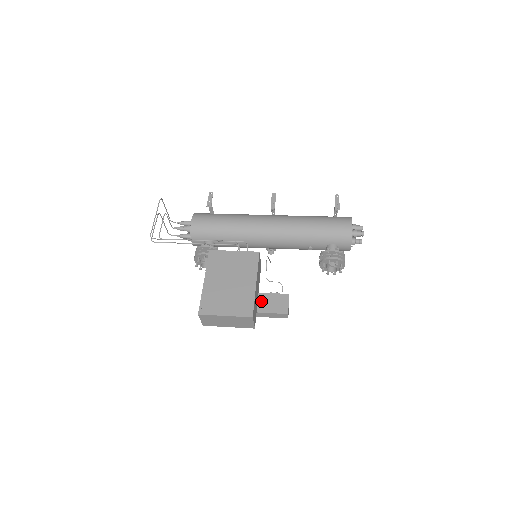
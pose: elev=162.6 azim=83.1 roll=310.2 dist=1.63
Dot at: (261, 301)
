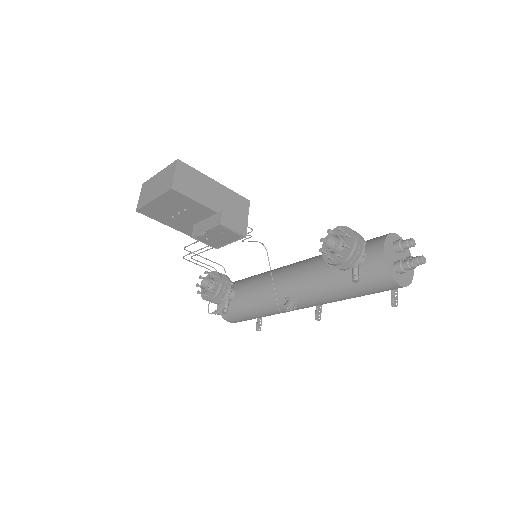
Dot at: occluded
